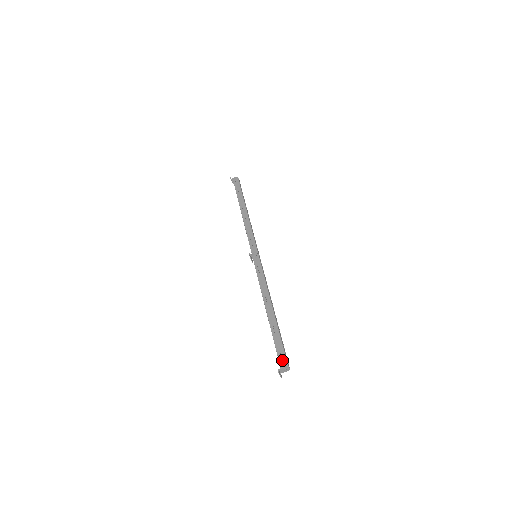
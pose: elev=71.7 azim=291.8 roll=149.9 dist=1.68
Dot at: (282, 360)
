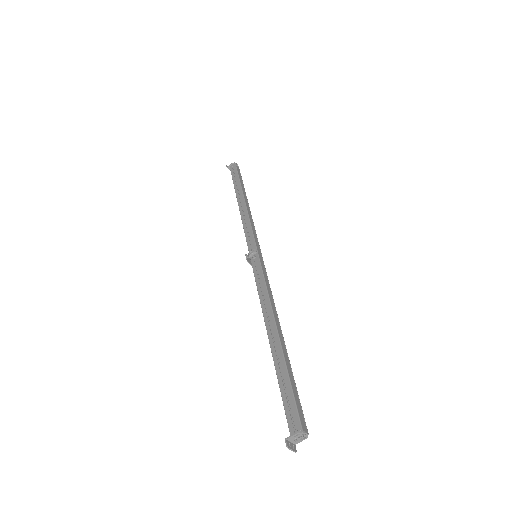
Dot at: (292, 419)
